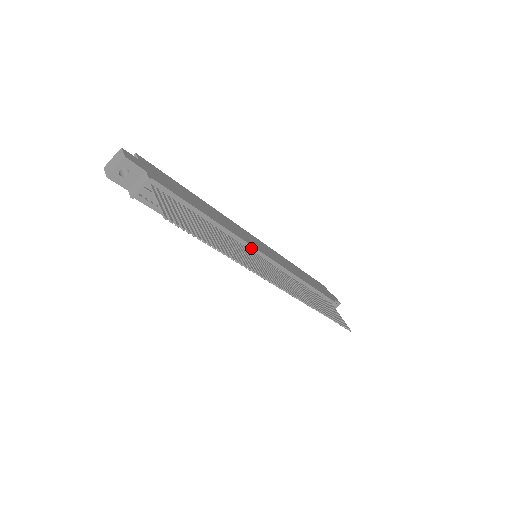
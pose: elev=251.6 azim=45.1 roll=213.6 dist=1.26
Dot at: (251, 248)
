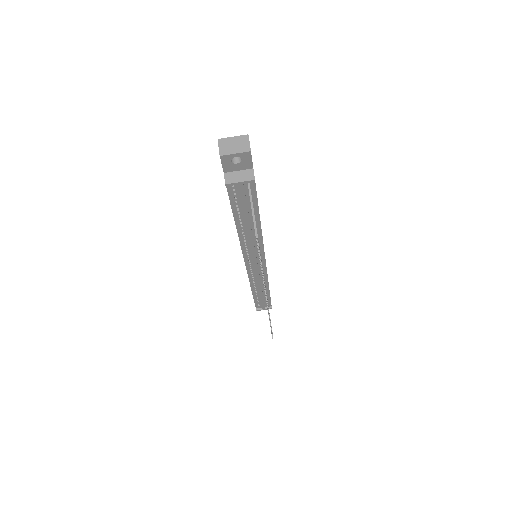
Dot at: (262, 253)
